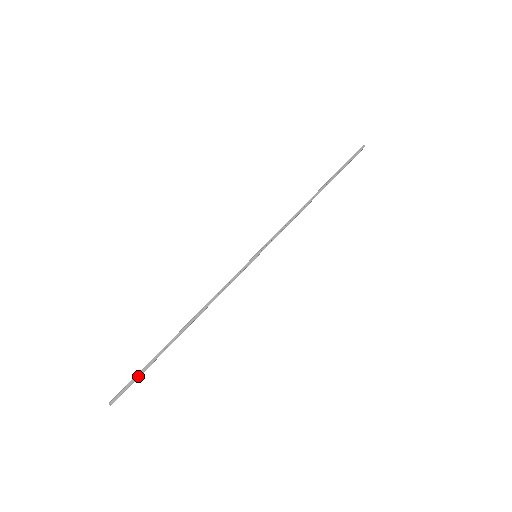
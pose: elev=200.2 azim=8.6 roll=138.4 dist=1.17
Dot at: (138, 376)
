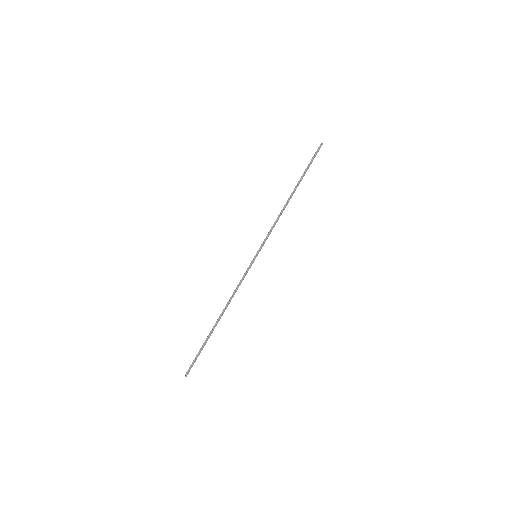
Dot at: occluded
